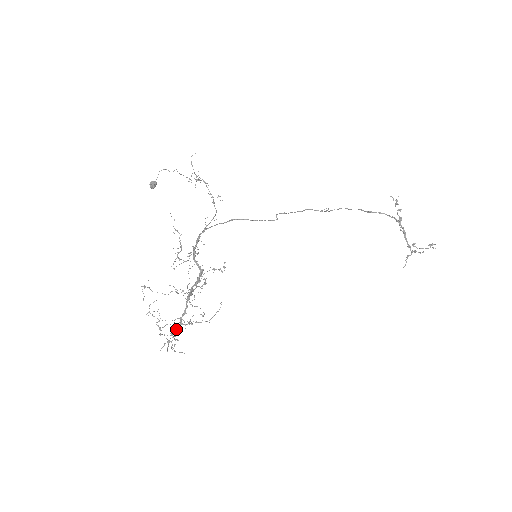
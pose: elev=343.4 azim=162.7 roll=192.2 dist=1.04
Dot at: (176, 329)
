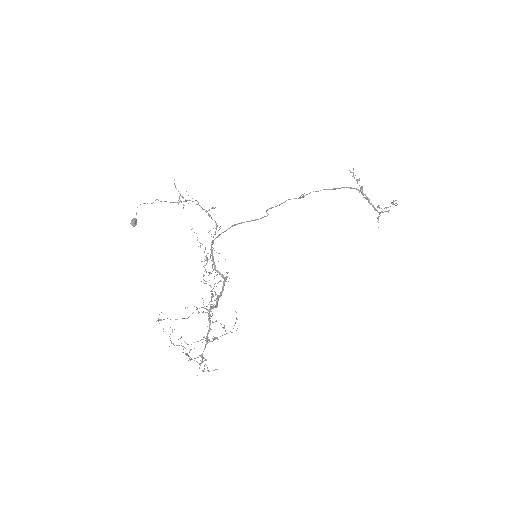
Dot at: (204, 349)
